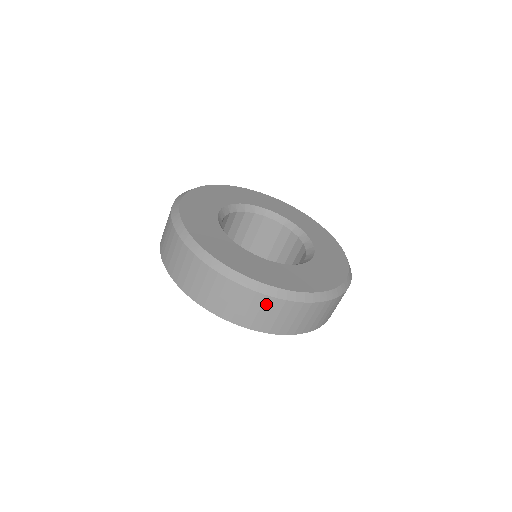
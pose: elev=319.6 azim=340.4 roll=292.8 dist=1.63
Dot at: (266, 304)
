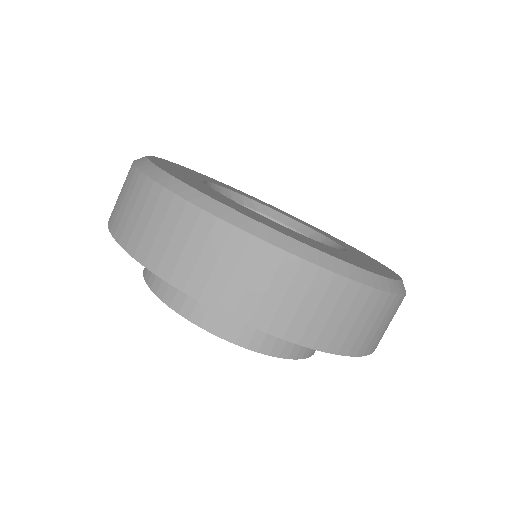
Dot at: (357, 301)
